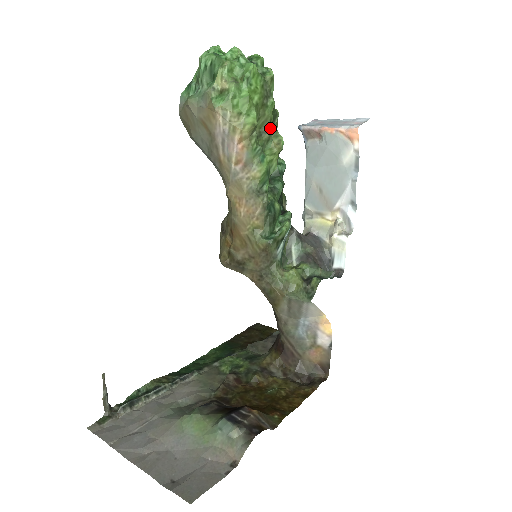
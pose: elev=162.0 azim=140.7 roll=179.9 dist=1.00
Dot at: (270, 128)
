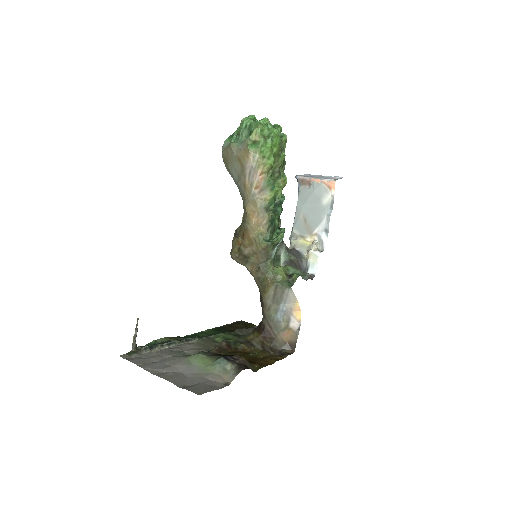
Dot at: (280, 171)
